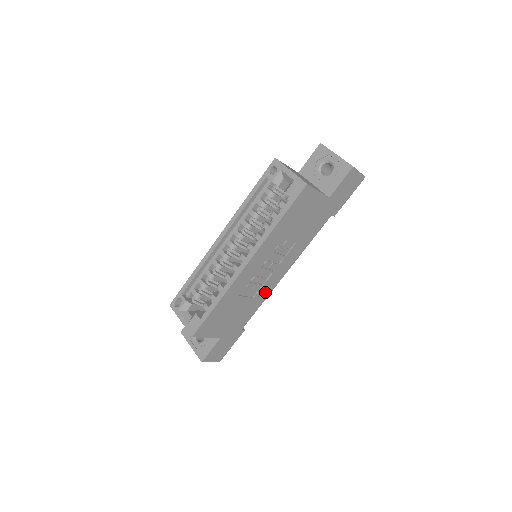
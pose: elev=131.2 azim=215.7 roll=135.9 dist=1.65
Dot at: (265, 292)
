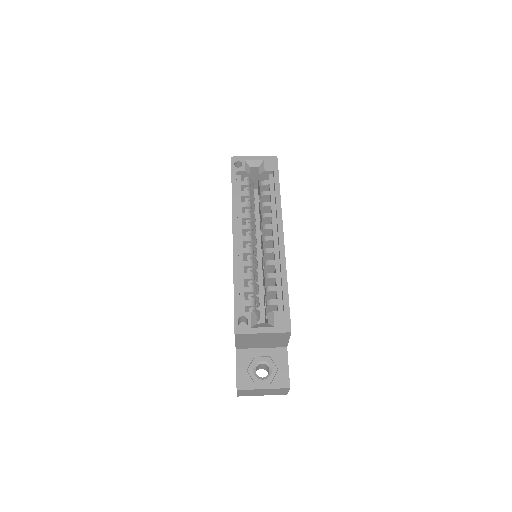
Dot at: occluded
